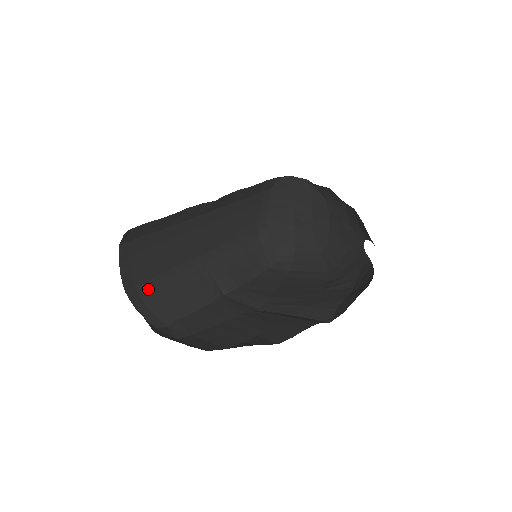
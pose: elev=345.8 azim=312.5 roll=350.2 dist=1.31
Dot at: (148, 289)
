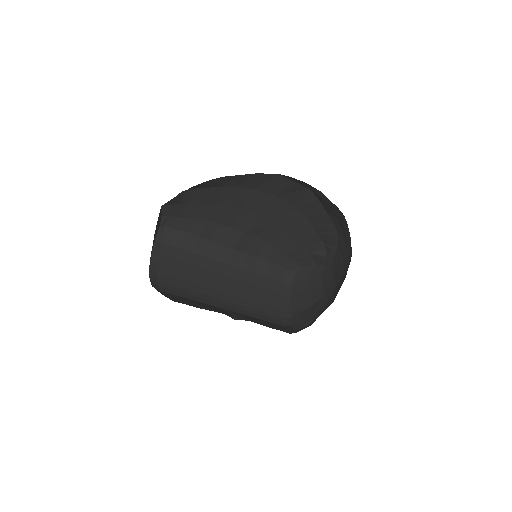
Dot at: (168, 289)
